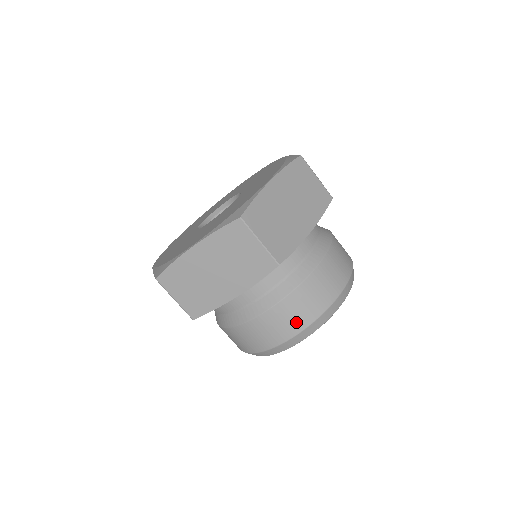
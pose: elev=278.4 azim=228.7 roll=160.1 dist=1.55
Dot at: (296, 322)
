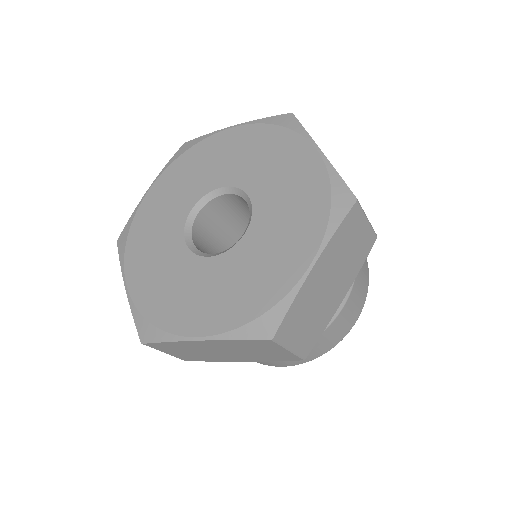
Dot at: (300, 360)
